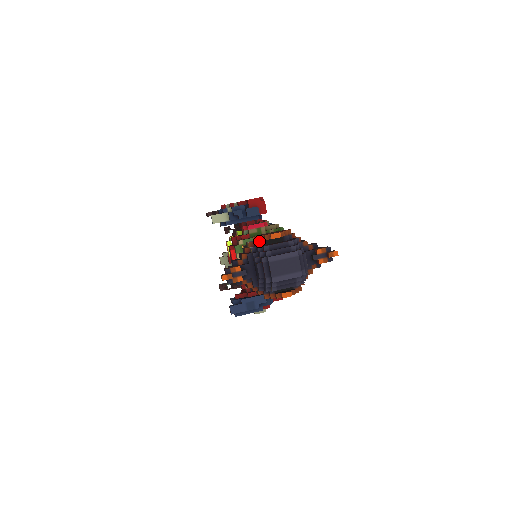
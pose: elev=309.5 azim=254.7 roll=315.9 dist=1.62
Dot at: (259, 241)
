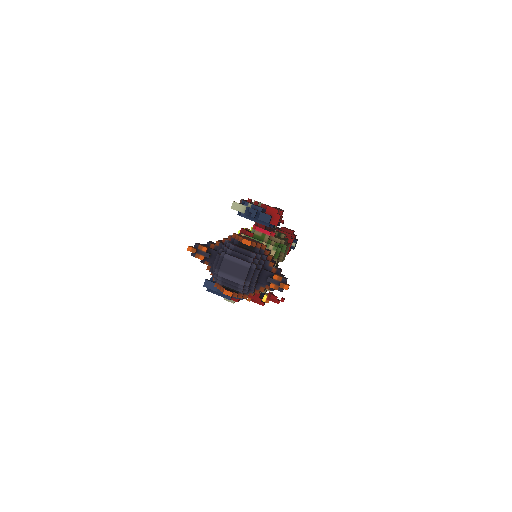
Dot at: (235, 239)
